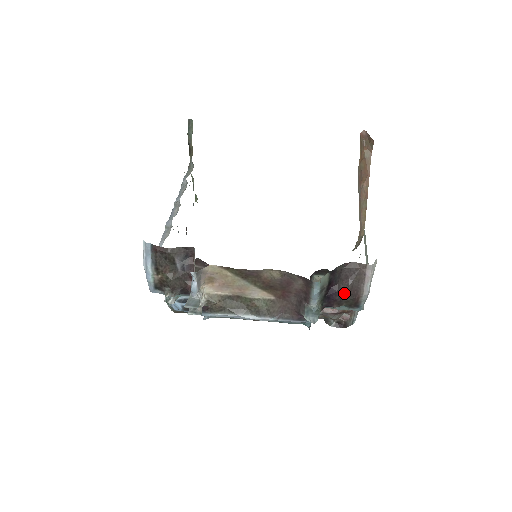
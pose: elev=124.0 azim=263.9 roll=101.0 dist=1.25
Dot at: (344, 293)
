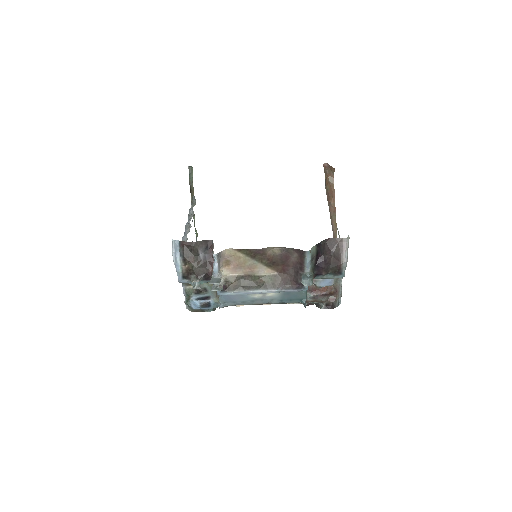
Dot at: (329, 262)
